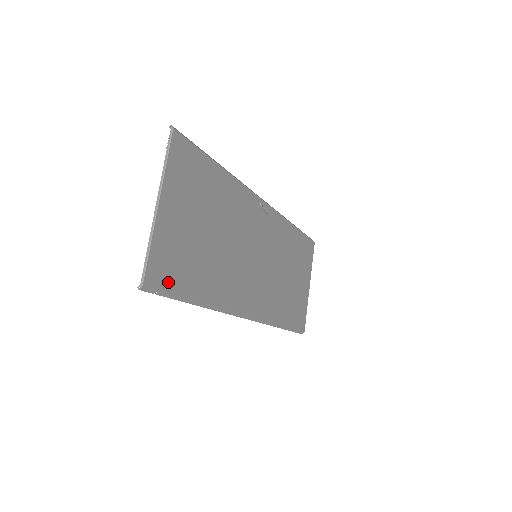
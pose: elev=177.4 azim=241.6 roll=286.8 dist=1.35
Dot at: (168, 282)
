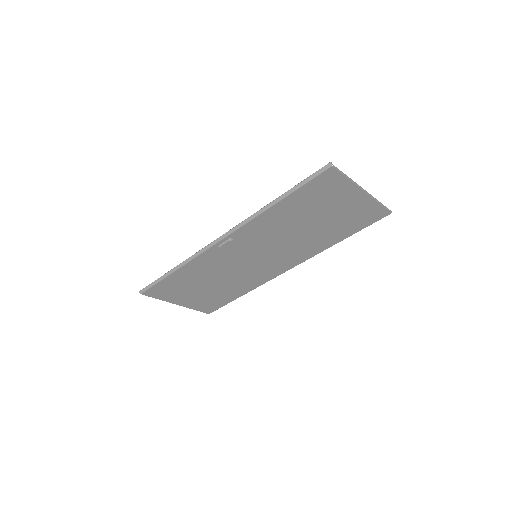
Dot at: (217, 306)
